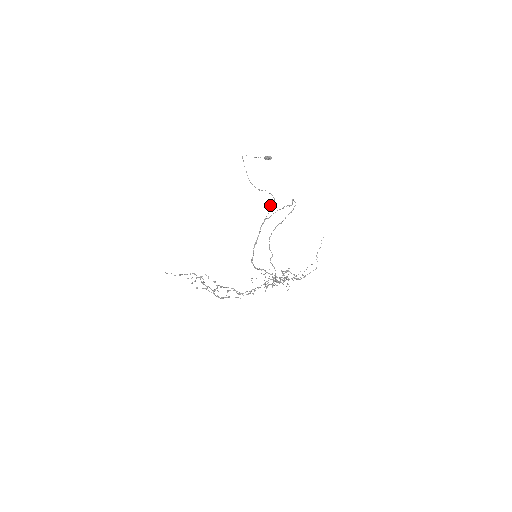
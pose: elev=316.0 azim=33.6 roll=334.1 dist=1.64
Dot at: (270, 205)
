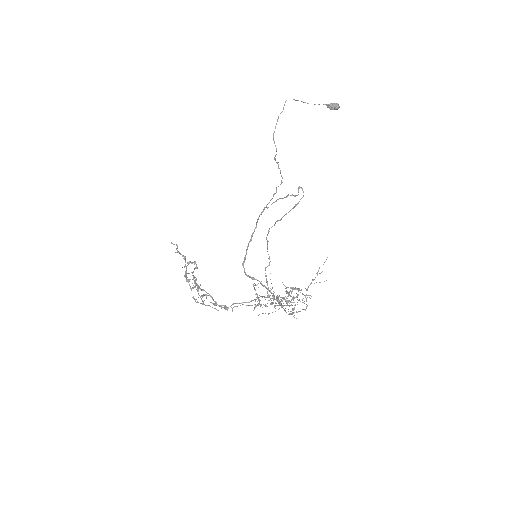
Dot at: (276, 187)
